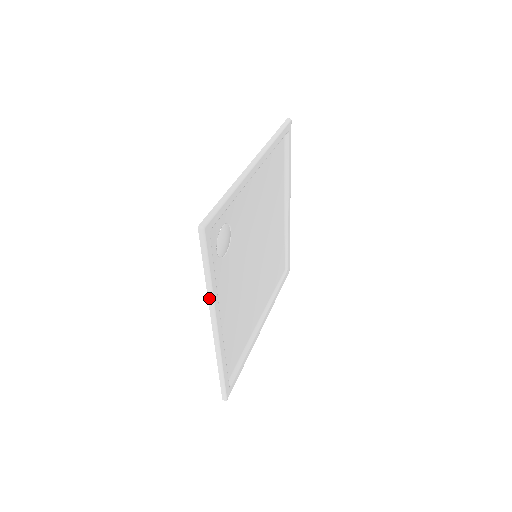
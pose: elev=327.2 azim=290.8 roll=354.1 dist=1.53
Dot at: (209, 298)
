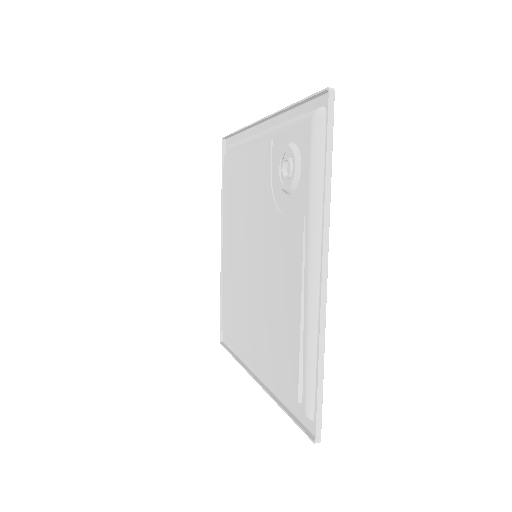
Dot at: (326, 211)
